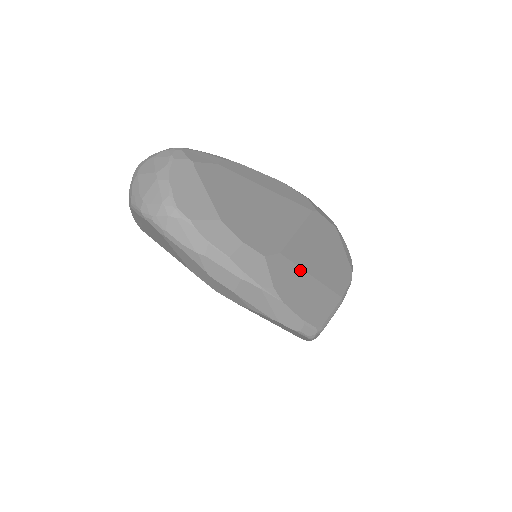
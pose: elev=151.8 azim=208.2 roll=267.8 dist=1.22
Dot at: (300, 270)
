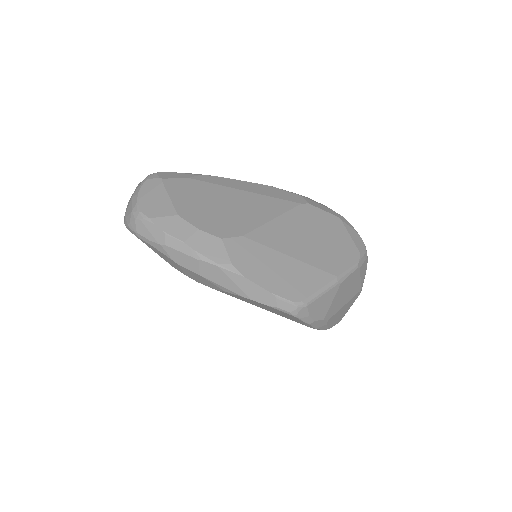
Dot at: (271, 250)
